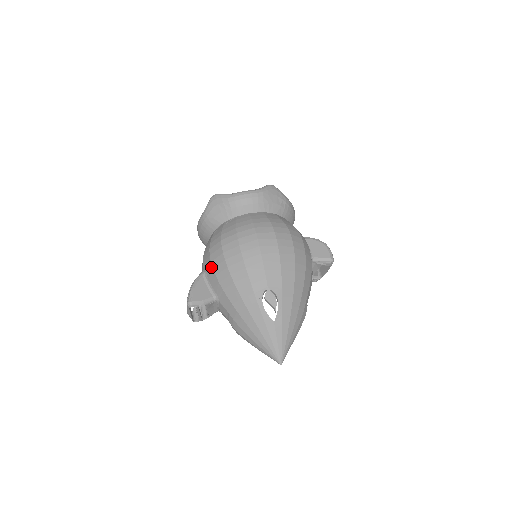
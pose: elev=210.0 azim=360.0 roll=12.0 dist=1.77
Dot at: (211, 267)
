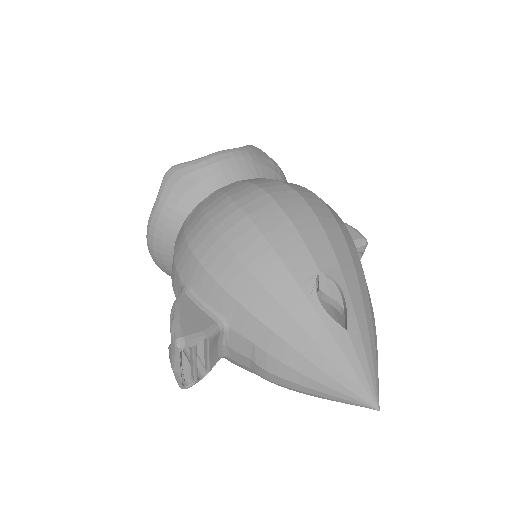
Dot at: (201, 270)
